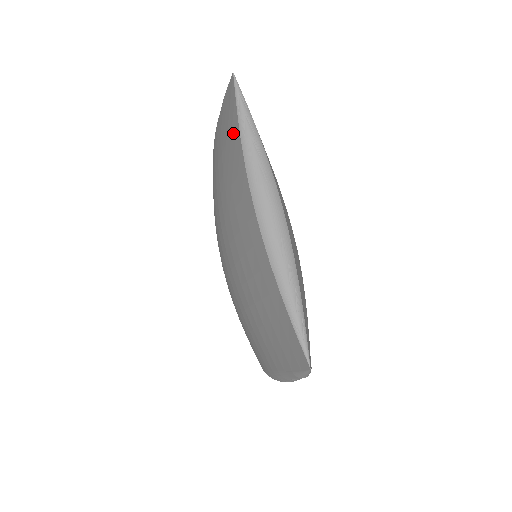
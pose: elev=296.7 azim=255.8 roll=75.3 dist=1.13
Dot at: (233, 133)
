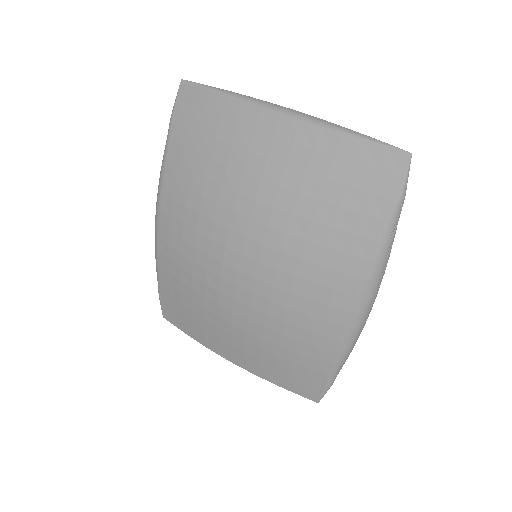
Dot at: (210, 108)
